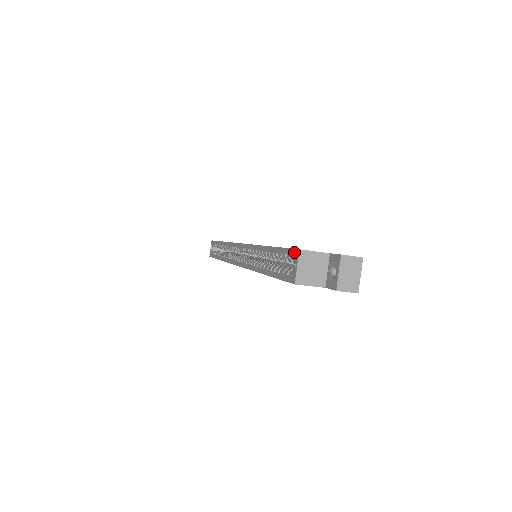
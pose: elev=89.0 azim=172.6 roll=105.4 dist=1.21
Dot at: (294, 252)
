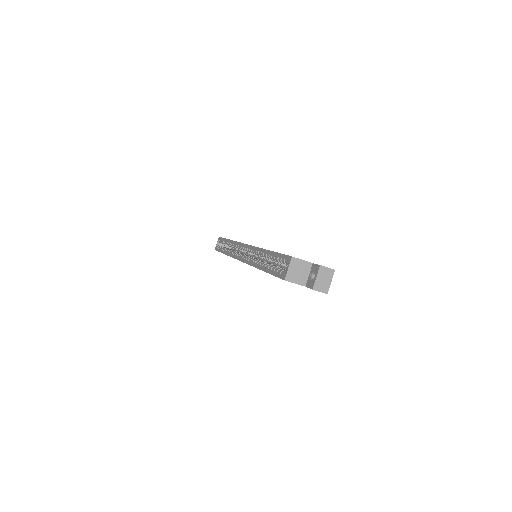
Dot at: (288, 258)
